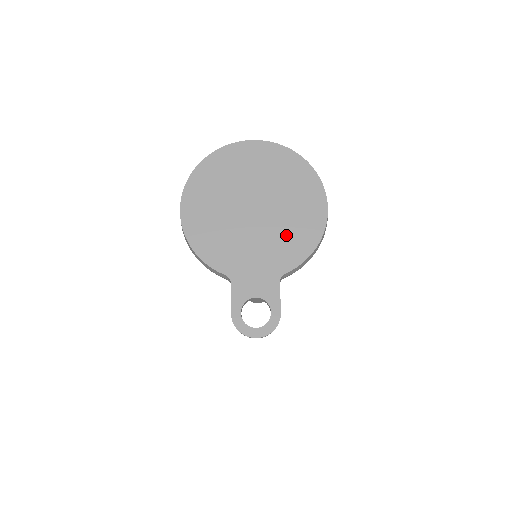
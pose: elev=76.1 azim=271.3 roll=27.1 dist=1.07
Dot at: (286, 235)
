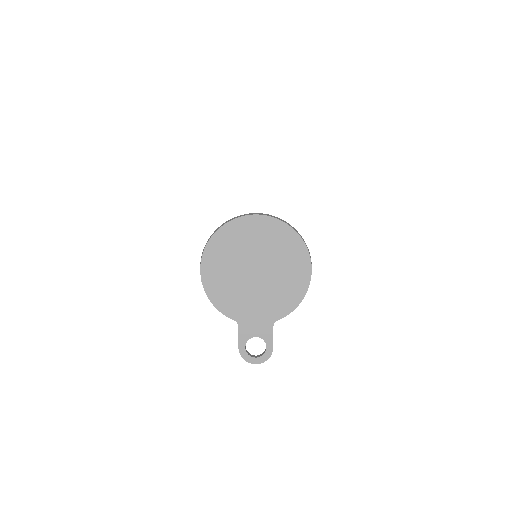
Dot at: (279, 292)
